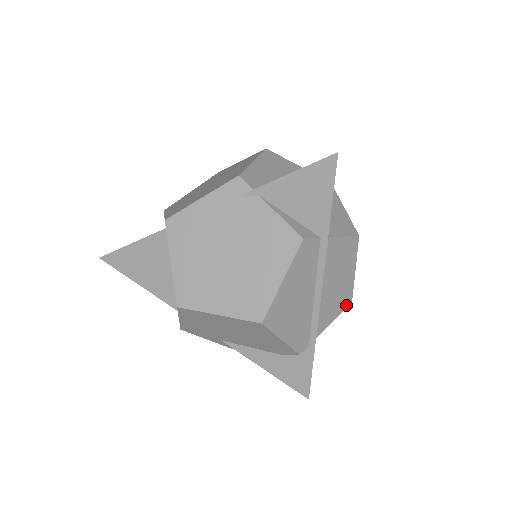
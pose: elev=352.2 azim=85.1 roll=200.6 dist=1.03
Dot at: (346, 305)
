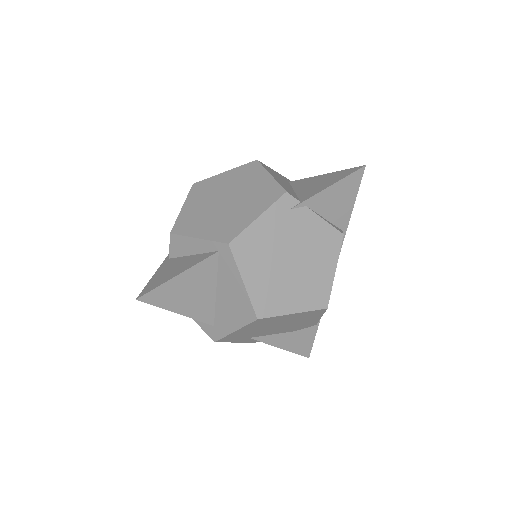
Dot at: occluded
